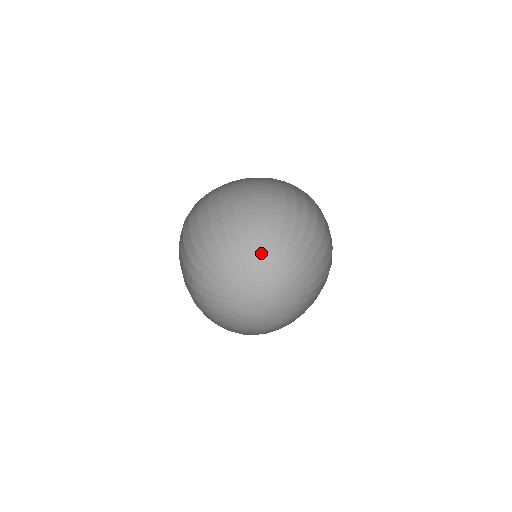
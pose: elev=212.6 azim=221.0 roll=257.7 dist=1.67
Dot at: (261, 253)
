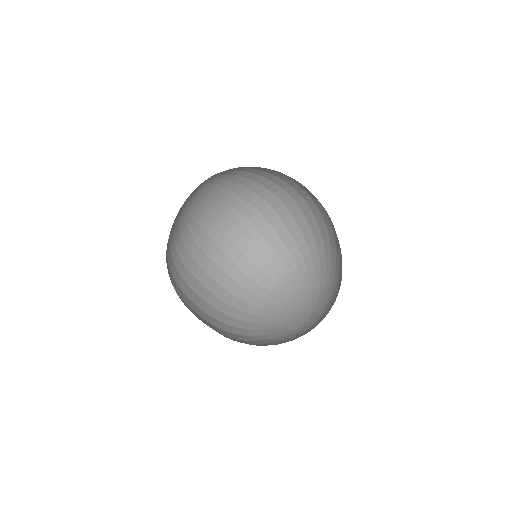
Dot at: (278, 284)
